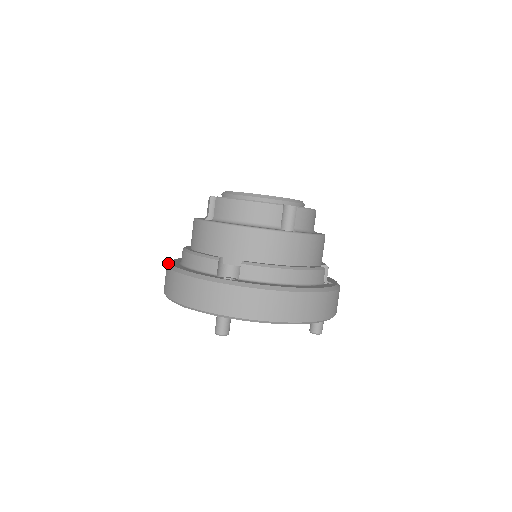
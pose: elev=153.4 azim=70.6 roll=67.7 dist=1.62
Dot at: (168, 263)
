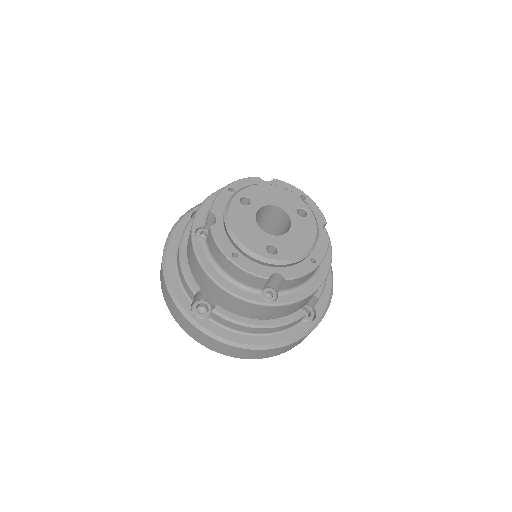
Dot at: (168, 237)
